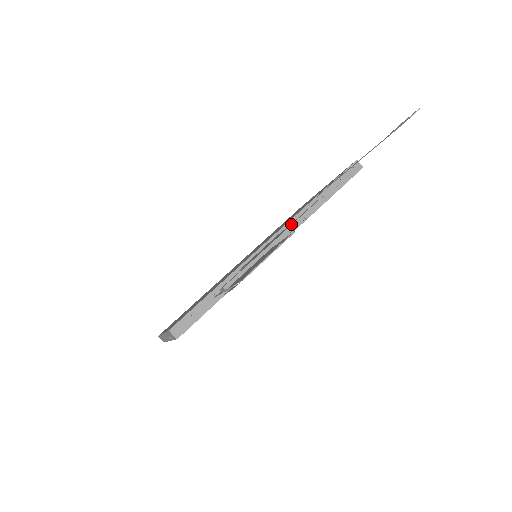
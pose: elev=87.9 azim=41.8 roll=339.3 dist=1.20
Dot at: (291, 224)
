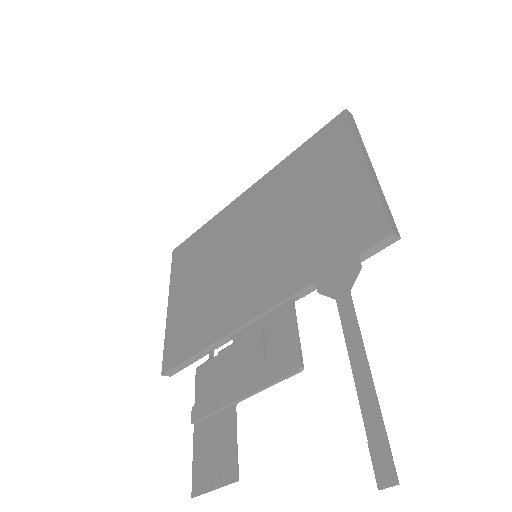
Dot at: (261, 380)
